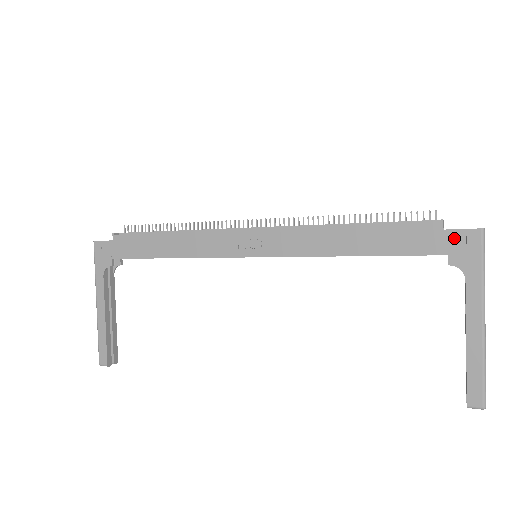
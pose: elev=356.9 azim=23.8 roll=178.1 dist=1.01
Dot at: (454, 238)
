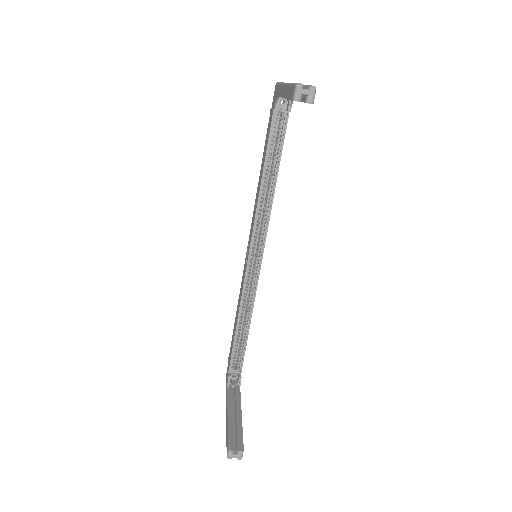
Dot at: (273, 103)
